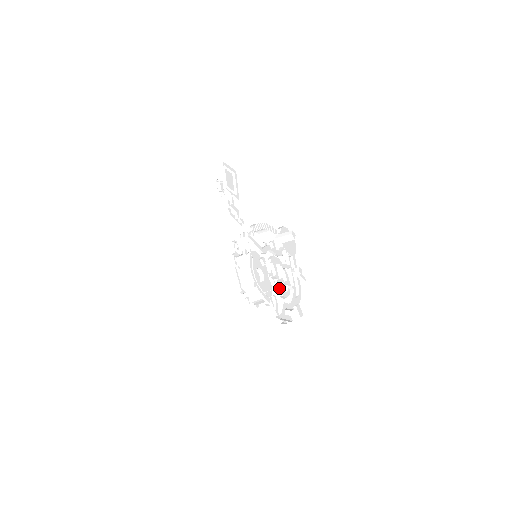
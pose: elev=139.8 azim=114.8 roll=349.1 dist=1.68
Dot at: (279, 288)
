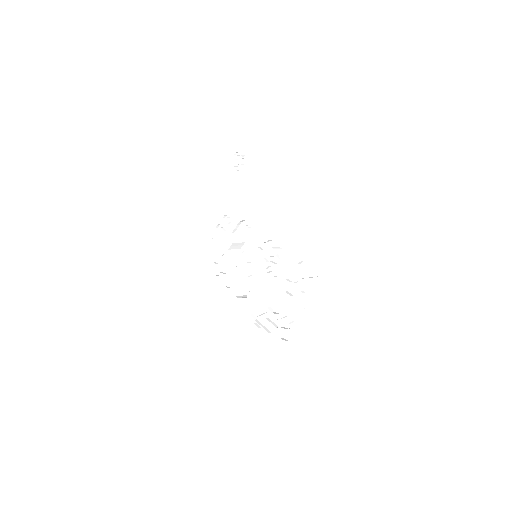
Dot at: (270, 299)
